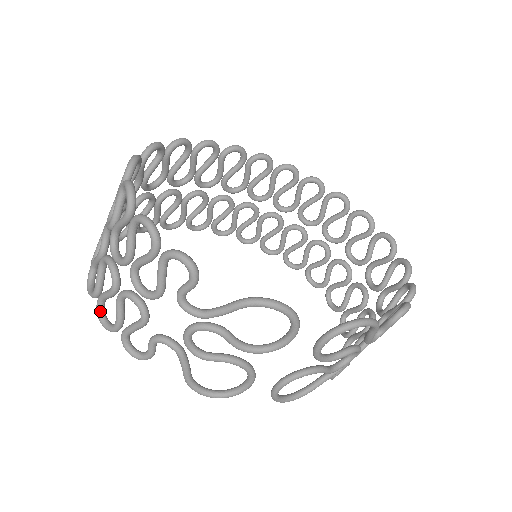
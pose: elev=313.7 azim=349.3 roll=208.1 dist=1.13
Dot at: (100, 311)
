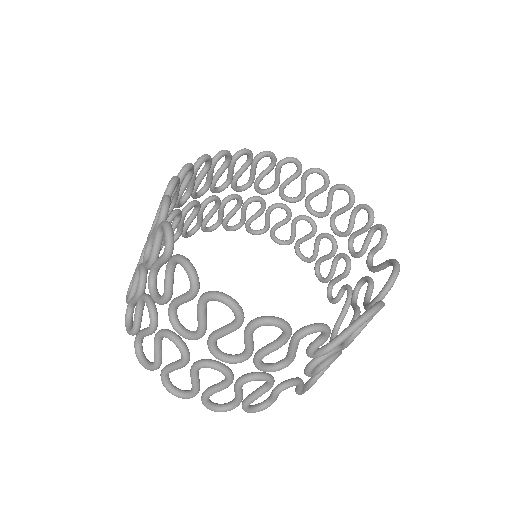
Dot at: (209, 404)
